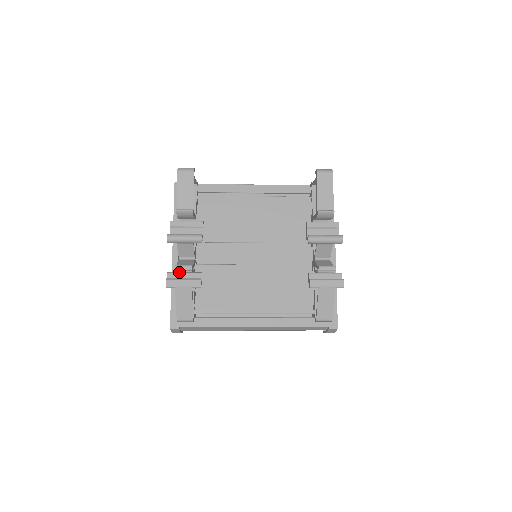
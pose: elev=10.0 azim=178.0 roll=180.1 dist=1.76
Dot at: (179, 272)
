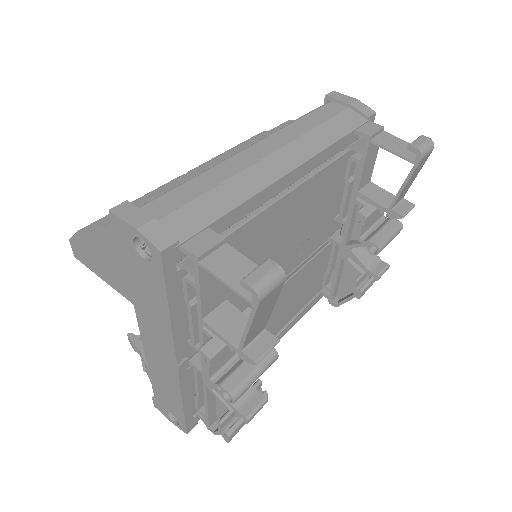
Dot at: occluded
